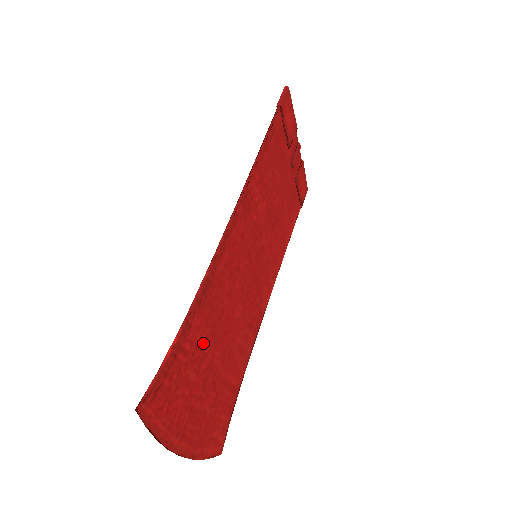
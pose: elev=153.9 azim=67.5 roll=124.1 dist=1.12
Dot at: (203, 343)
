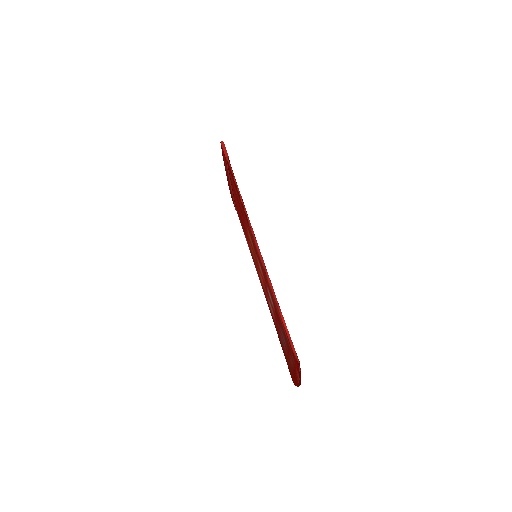
Dot at: occluded
